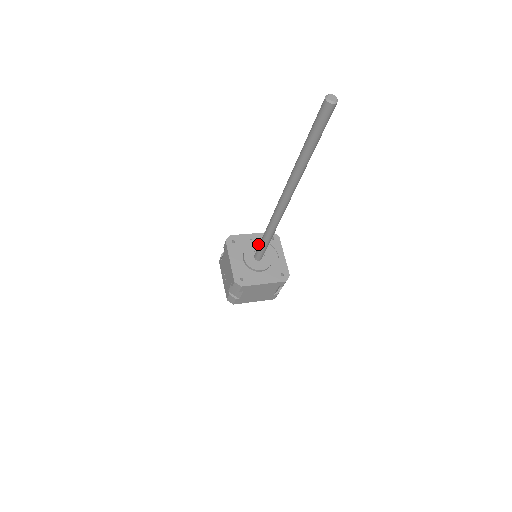
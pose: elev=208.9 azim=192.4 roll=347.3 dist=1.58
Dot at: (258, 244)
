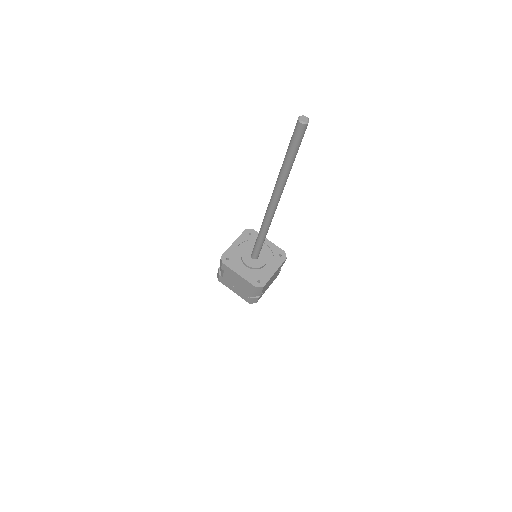
Dot at: (264, 249)
